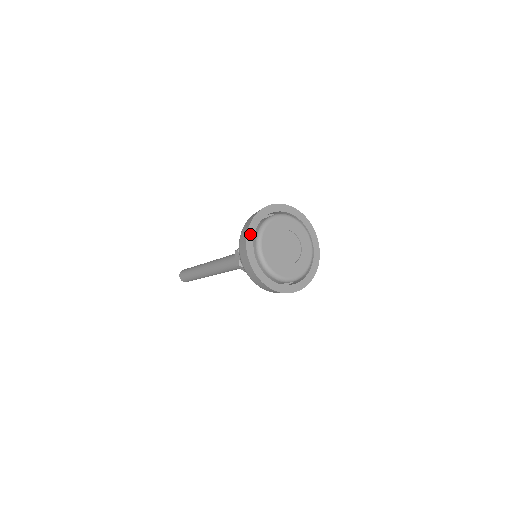
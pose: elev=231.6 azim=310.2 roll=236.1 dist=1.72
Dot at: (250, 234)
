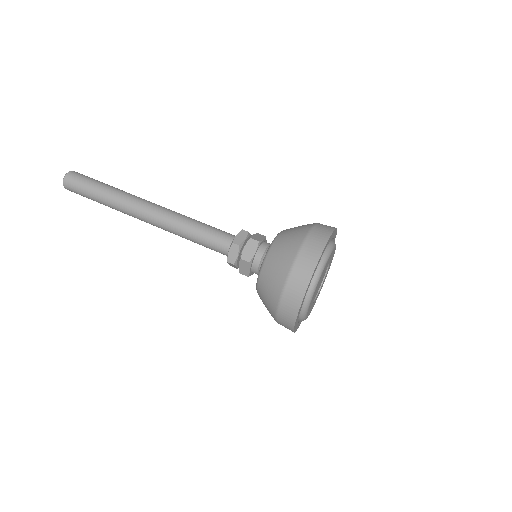
Dot at: (310, 282)
